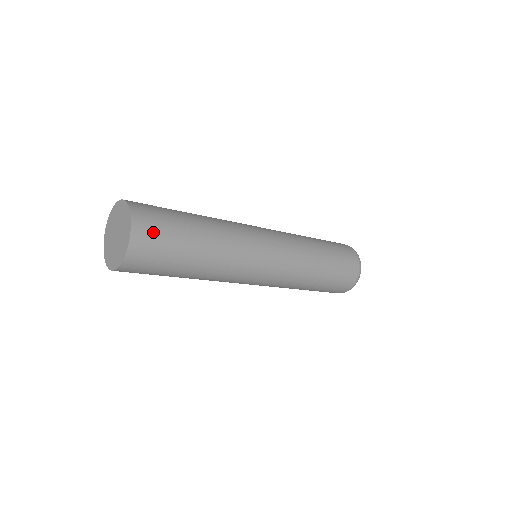
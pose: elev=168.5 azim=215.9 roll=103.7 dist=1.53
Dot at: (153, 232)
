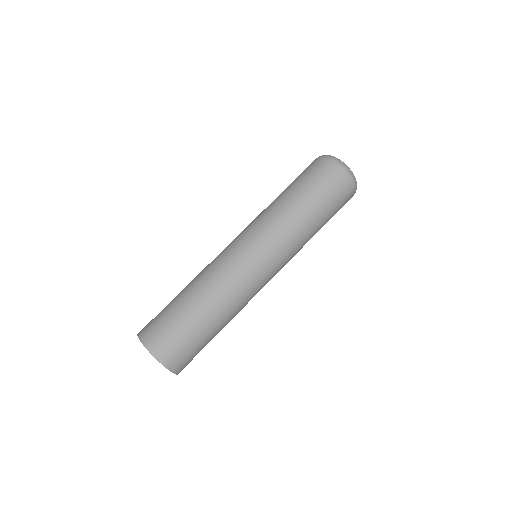
Dot at: (180, 355)
